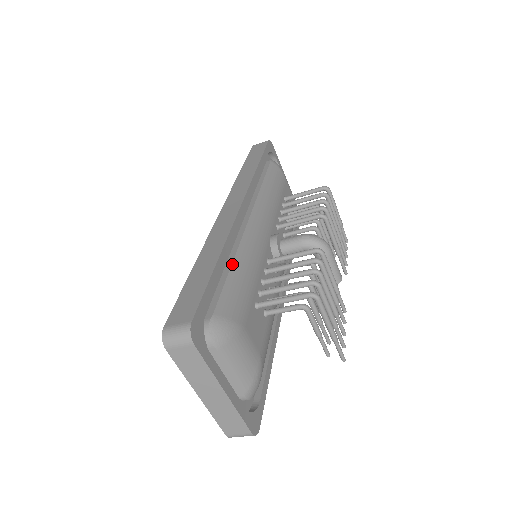
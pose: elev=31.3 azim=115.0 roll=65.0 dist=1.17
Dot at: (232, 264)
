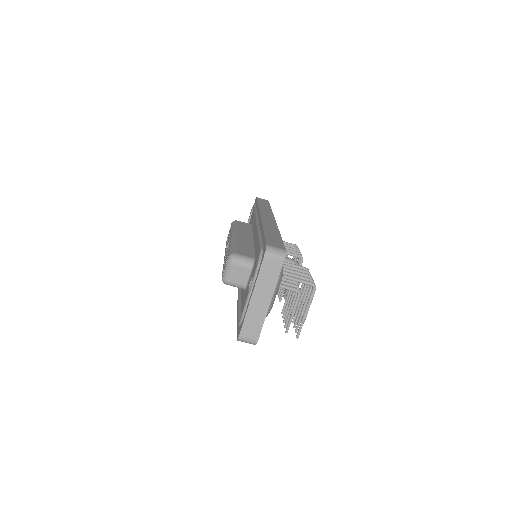
Dot at: occluded
